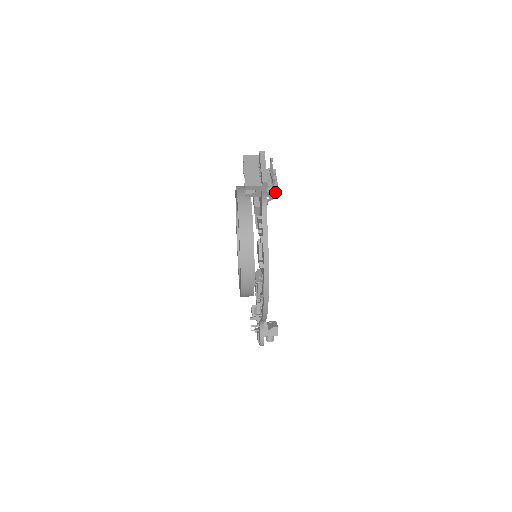
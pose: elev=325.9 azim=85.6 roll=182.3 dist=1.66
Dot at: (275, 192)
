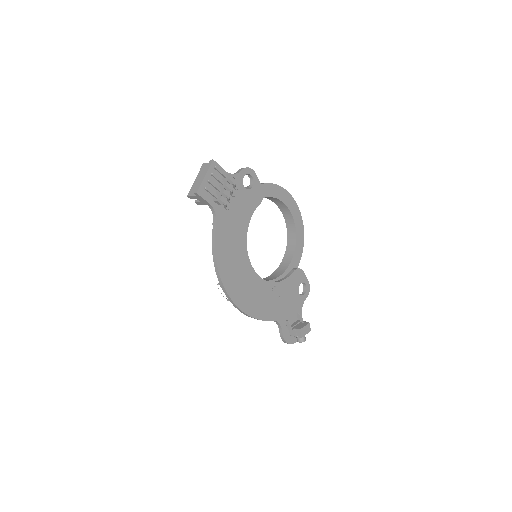
Dot at: (217, 200)
